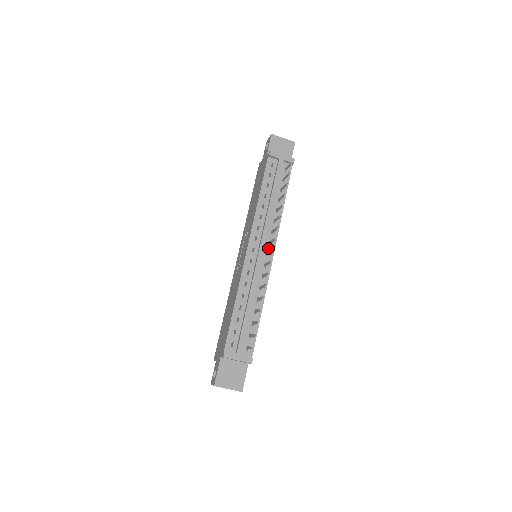
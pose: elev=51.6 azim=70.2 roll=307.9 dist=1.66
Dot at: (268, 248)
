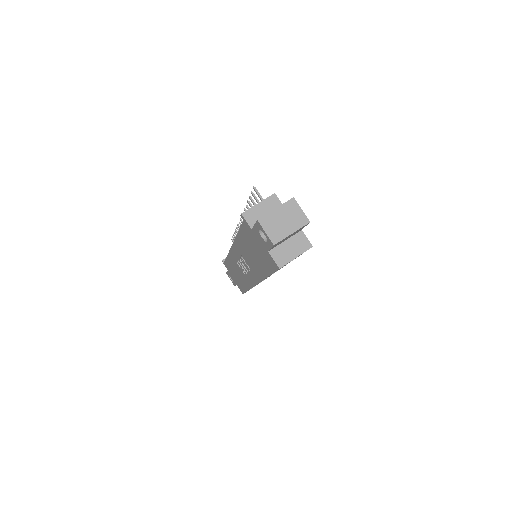
Dot at: occluded
